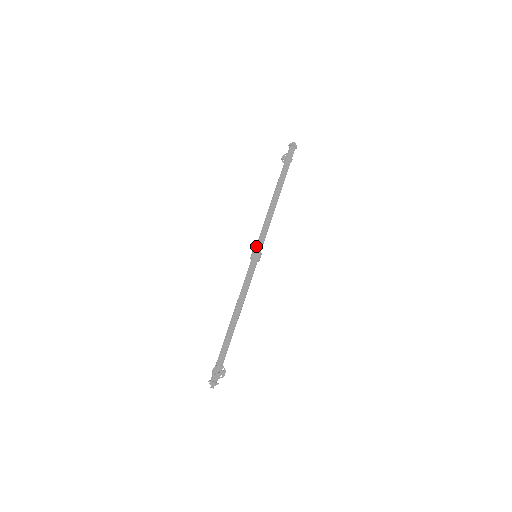
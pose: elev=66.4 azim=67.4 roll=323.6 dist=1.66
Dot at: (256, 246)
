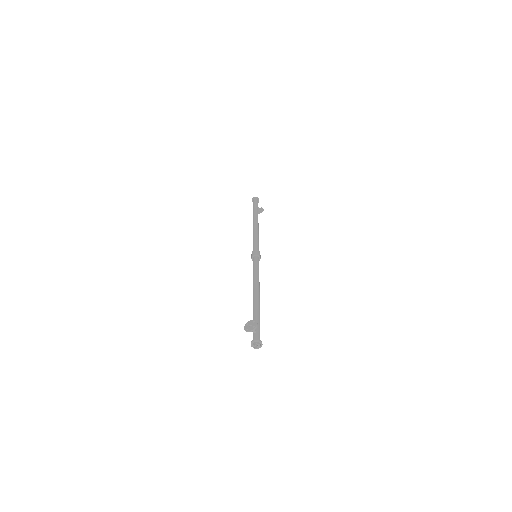
Dot at: occluded
